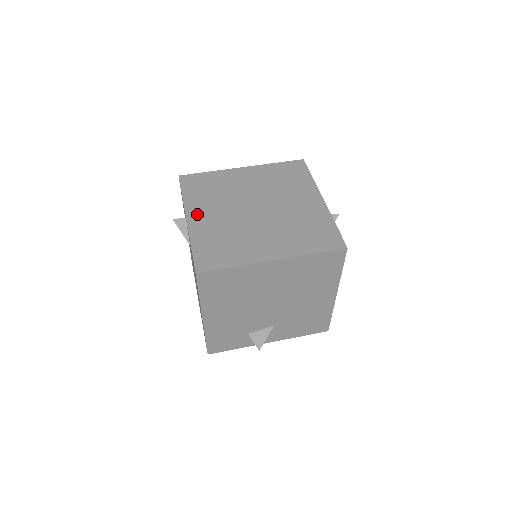
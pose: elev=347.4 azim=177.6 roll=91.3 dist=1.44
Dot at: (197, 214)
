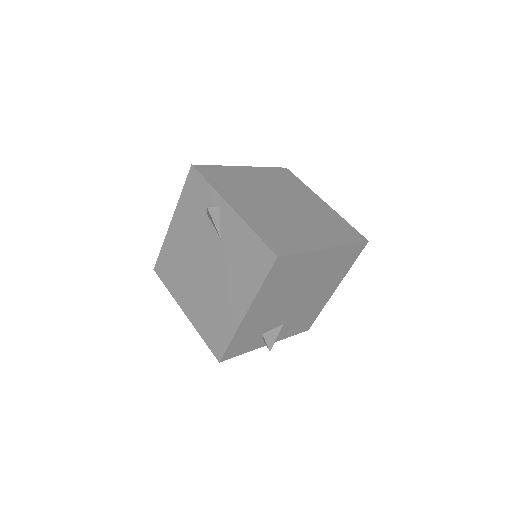
Dot at: (237, 203)
